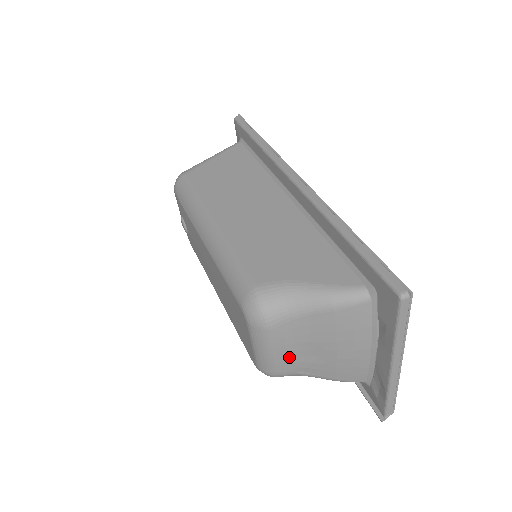
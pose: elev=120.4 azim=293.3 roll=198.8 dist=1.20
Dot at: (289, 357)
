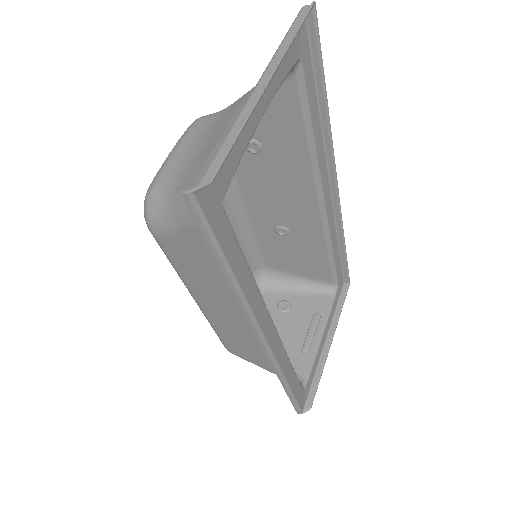
Dot at: (182, 158)
